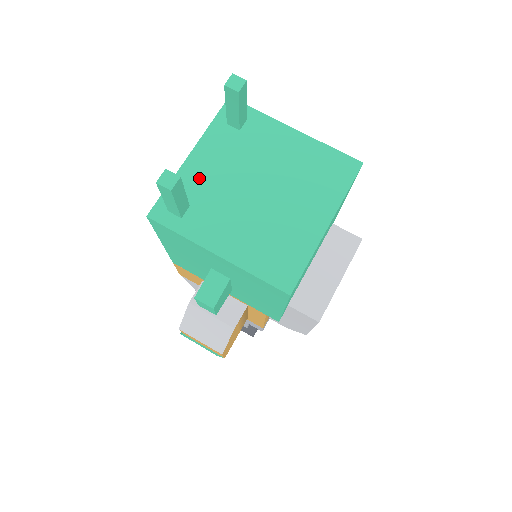
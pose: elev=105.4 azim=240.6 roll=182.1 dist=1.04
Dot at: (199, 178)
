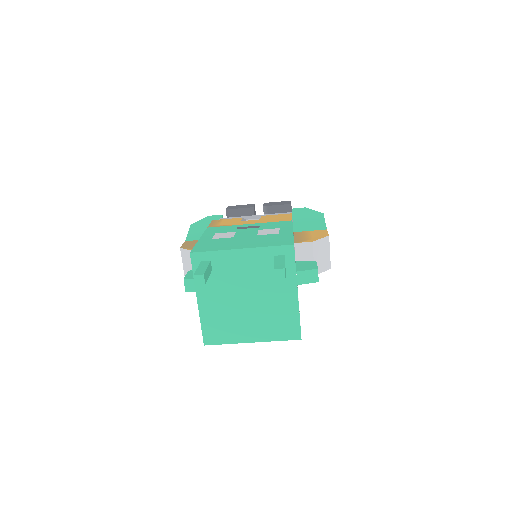
Dot at: (231, 264)
